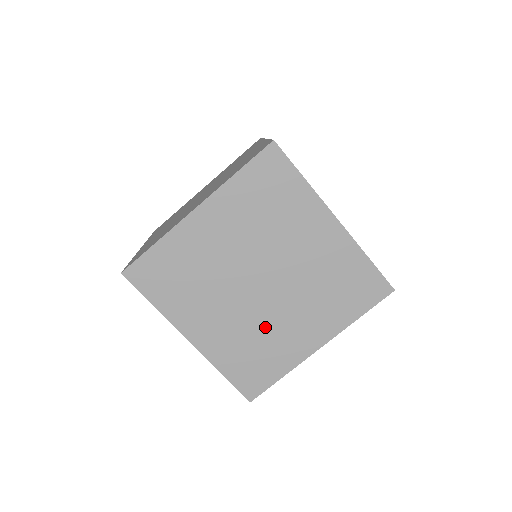
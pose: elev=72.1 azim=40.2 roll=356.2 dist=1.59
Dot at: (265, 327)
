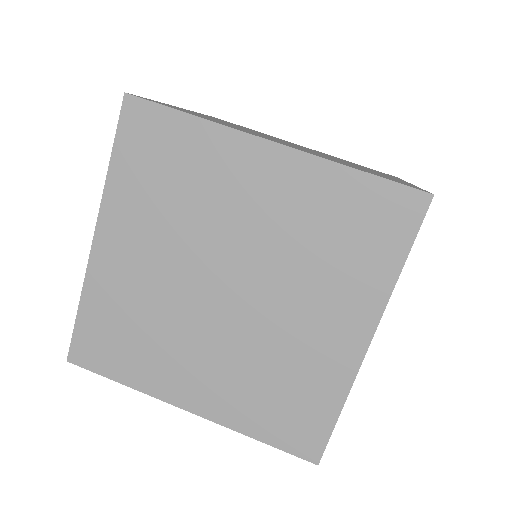
Dot at: (271, 349)
